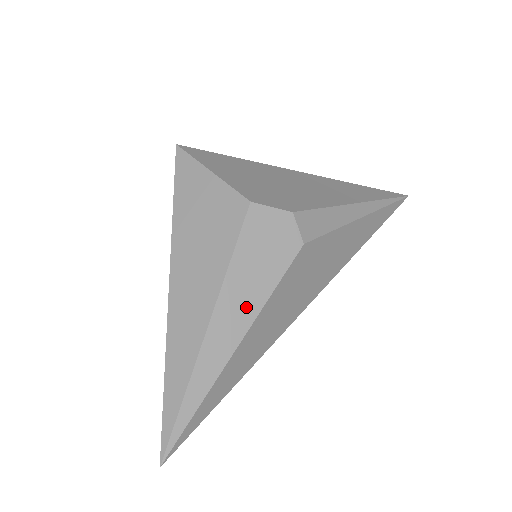
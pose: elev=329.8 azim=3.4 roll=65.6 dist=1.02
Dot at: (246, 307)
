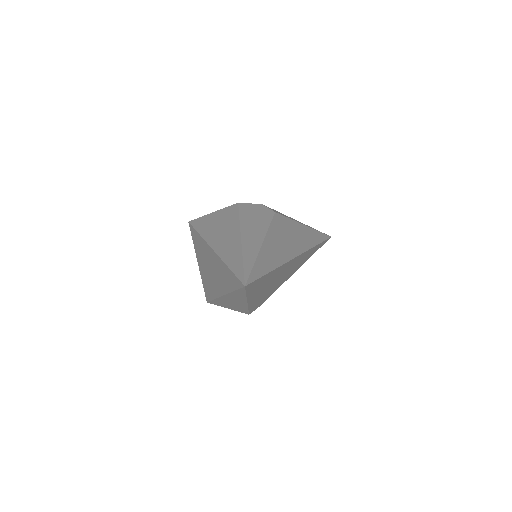
Dot at: (258, 231)
